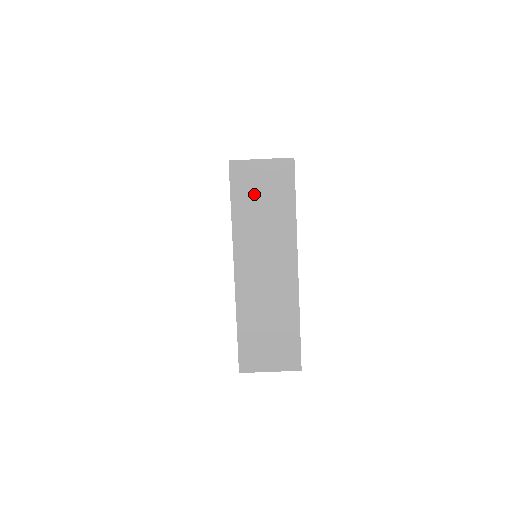
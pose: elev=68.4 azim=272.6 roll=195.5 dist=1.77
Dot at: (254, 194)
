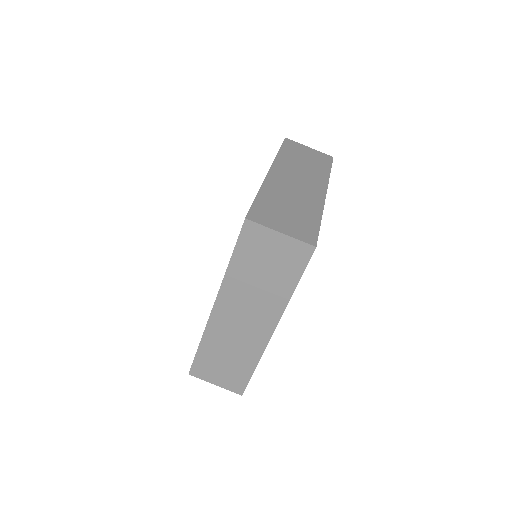
Dot at: (259, 259)
